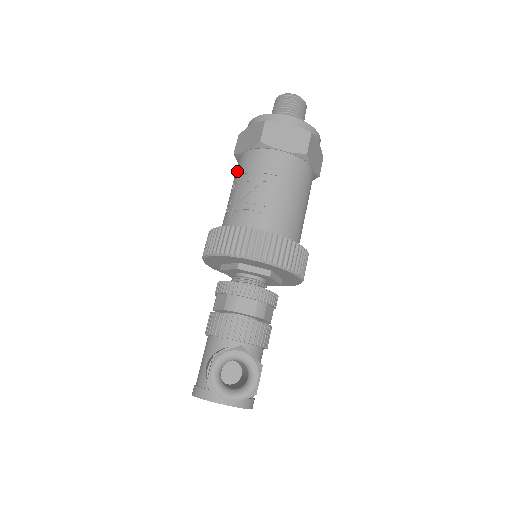
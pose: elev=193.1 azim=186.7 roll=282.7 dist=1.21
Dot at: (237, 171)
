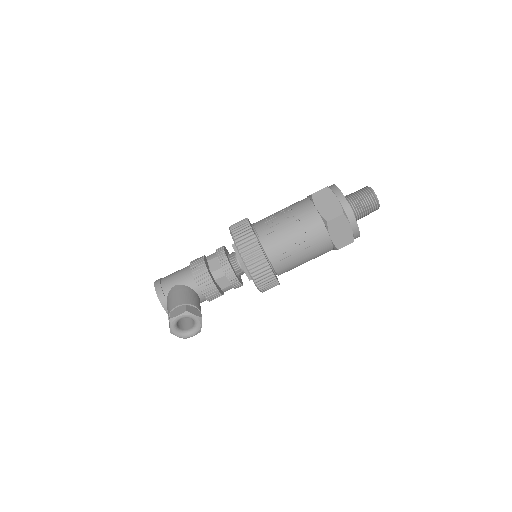
Dot at: (300, 211)
